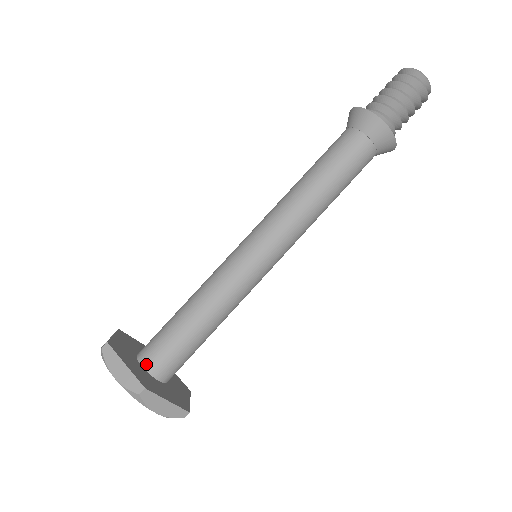
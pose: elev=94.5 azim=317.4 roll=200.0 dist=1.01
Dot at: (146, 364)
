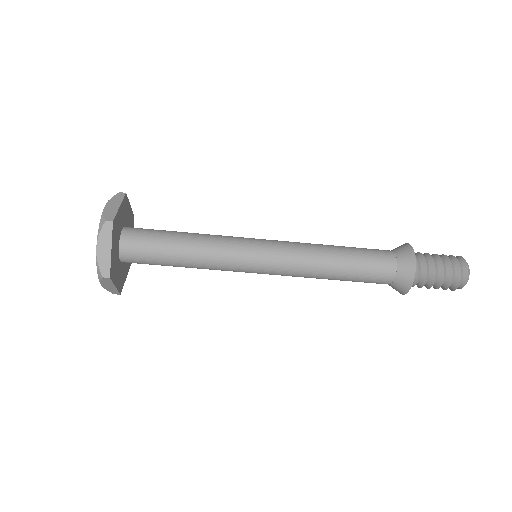
Dot at: (123, 248)
